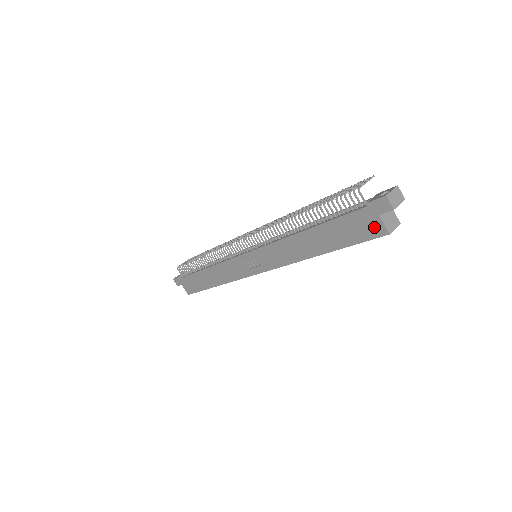
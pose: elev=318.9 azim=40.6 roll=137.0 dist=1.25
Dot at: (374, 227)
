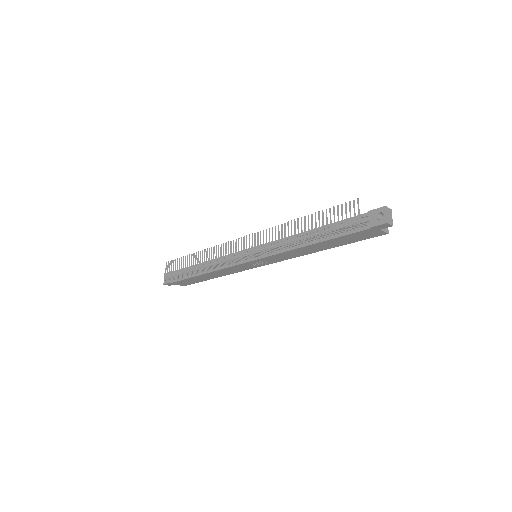
Dot at: (376, 234)
